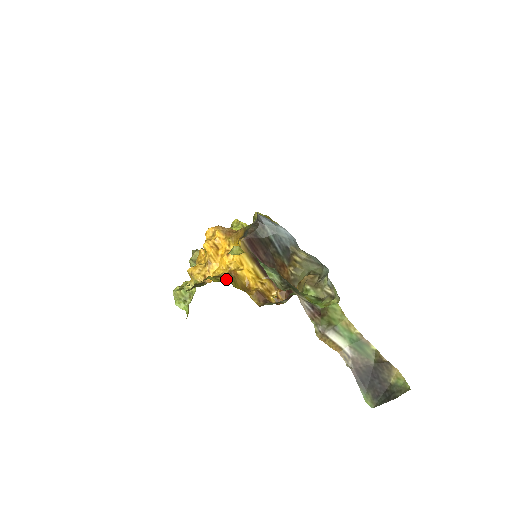
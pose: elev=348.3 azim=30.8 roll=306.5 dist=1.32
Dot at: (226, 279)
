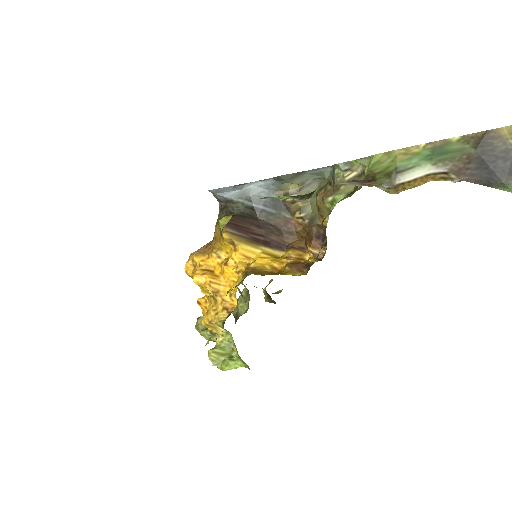
Dot at: occluded
